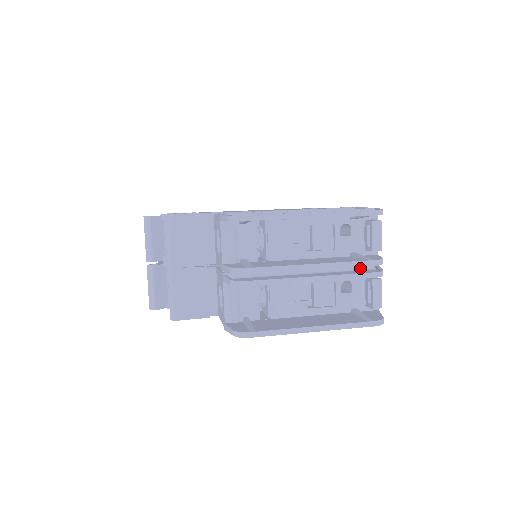
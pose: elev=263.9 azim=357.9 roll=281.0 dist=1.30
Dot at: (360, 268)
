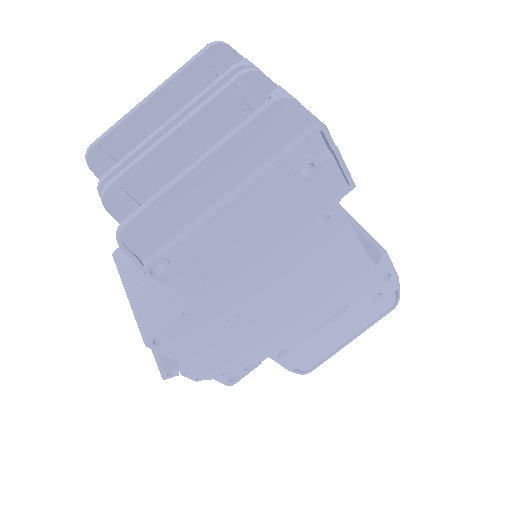
Dot at: occluded
